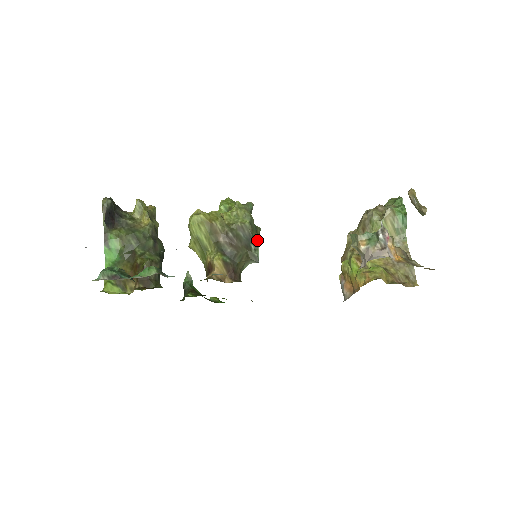
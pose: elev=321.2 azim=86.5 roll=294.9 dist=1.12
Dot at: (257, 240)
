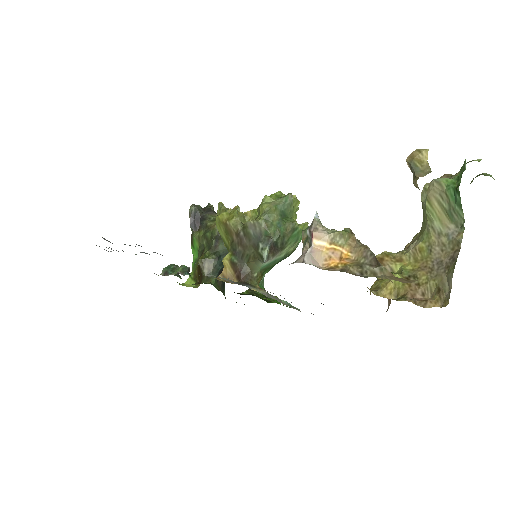
Dot at: (268, 238)
